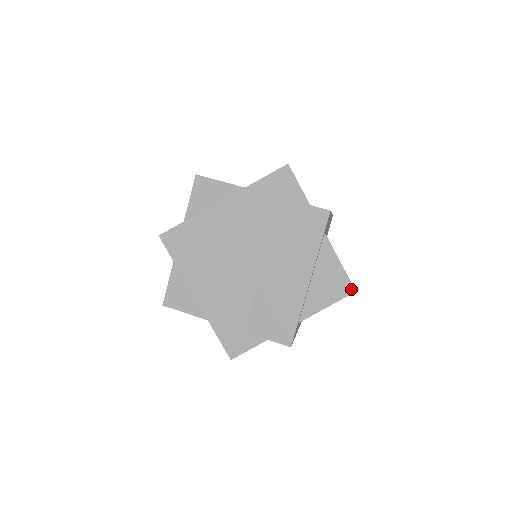
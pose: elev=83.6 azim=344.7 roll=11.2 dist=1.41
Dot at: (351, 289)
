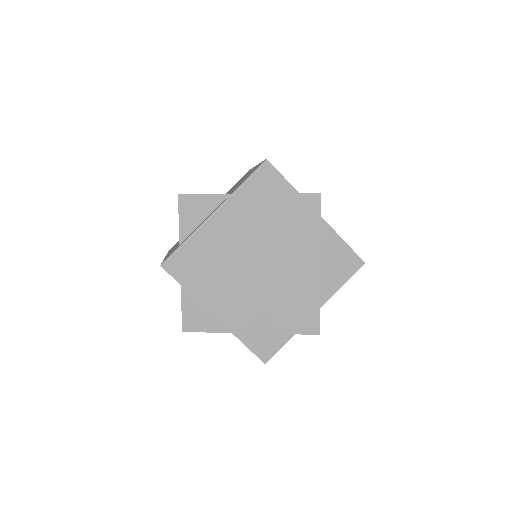
Dot at: (360, 262)
